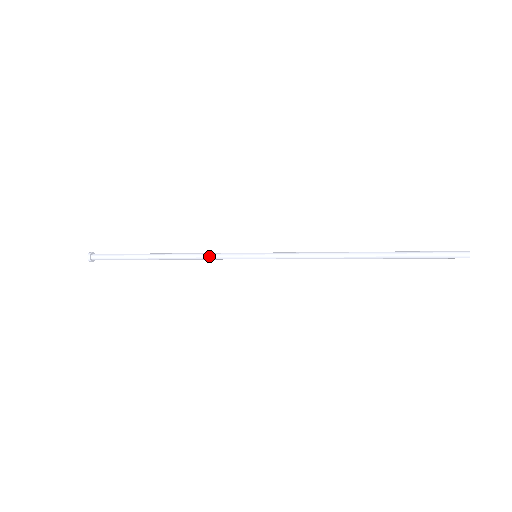
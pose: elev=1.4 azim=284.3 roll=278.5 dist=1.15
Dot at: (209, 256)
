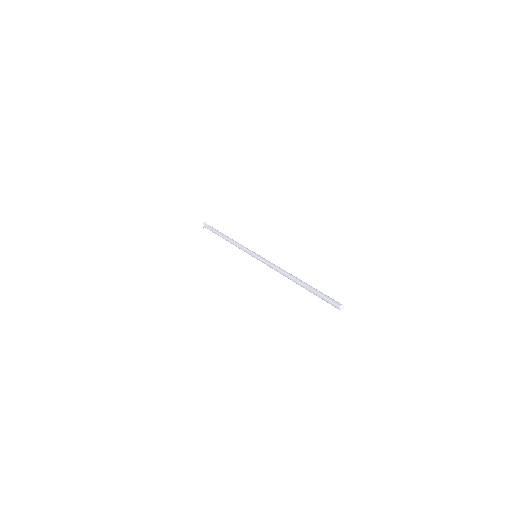
Dot at: (240, 245)
